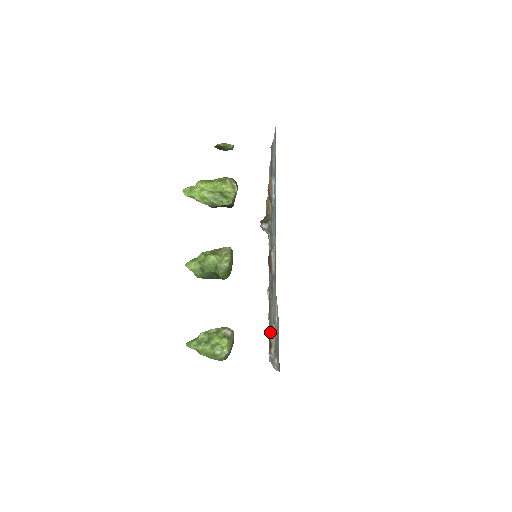
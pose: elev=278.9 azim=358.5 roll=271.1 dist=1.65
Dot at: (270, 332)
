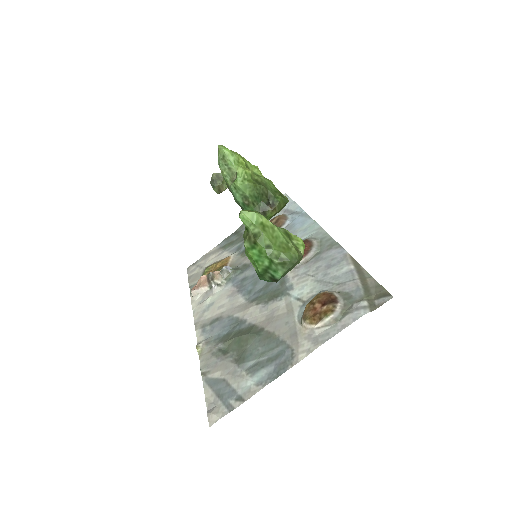
Dot at: (326, 291)
